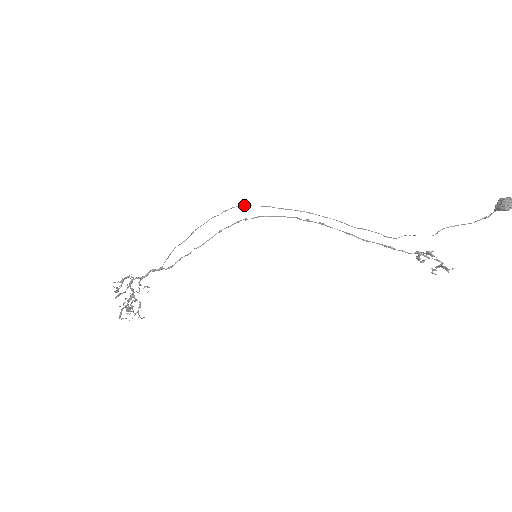
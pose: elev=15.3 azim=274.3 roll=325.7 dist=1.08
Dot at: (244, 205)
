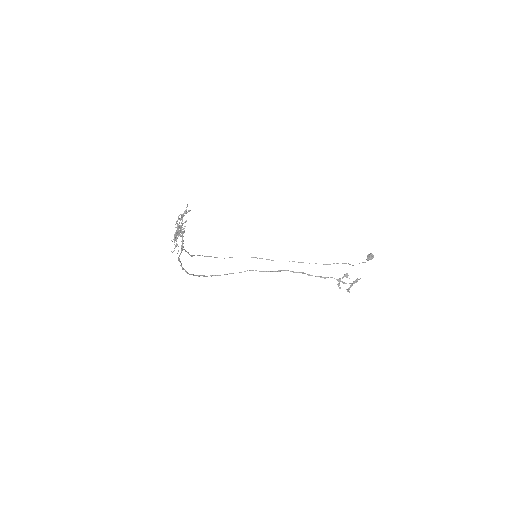
Dot at: occluded
